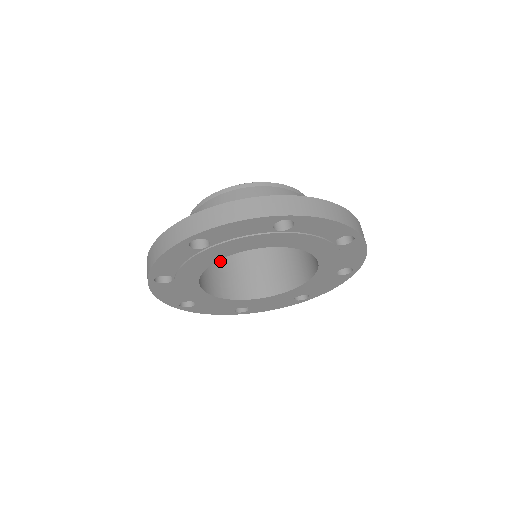
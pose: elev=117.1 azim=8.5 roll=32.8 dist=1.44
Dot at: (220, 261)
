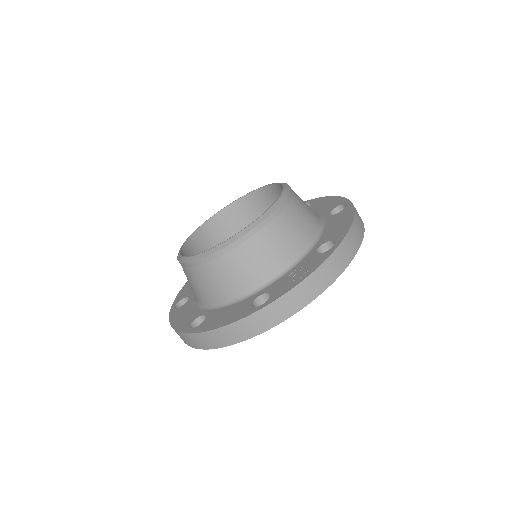
Dot at: (257, 212)
